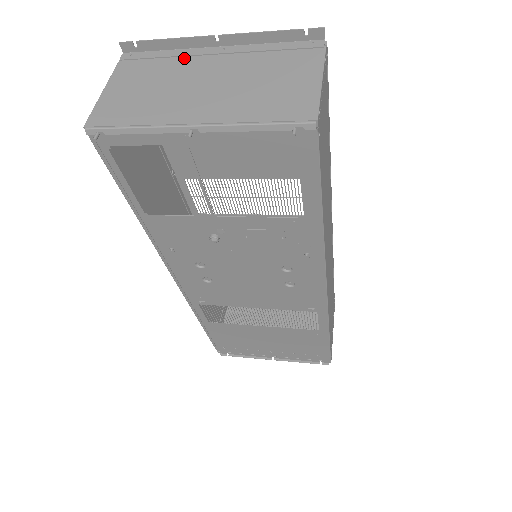
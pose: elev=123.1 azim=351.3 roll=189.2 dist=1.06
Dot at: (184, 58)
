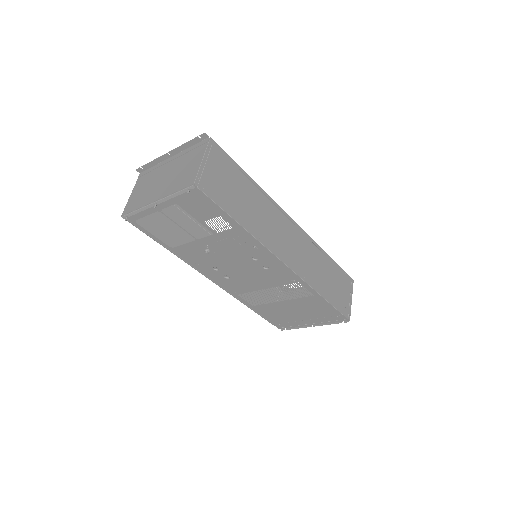
Dot at: (159, 168)
